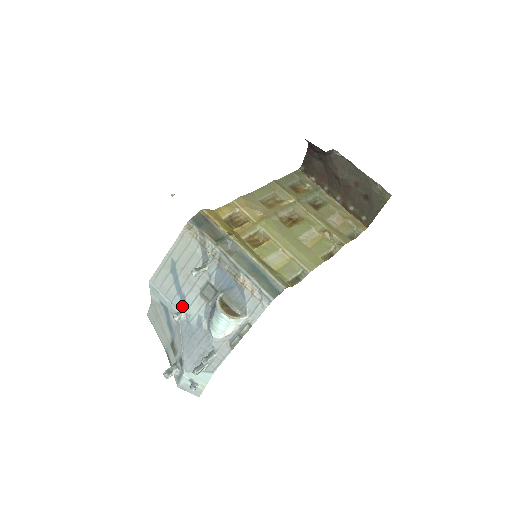
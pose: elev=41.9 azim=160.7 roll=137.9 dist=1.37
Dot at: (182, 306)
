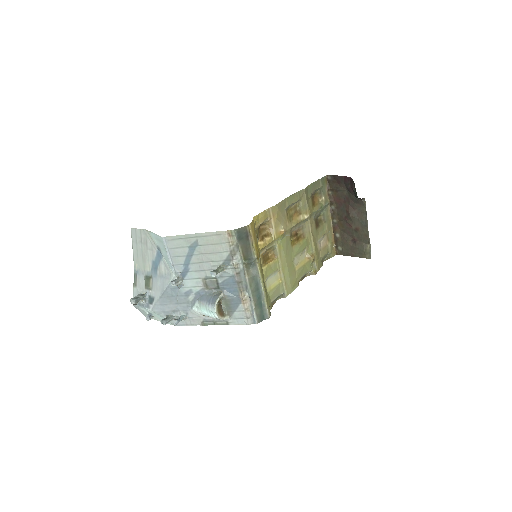
Dot at: (181, 274)
